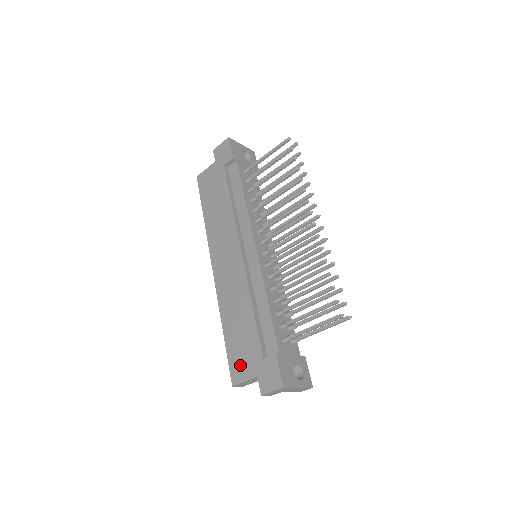
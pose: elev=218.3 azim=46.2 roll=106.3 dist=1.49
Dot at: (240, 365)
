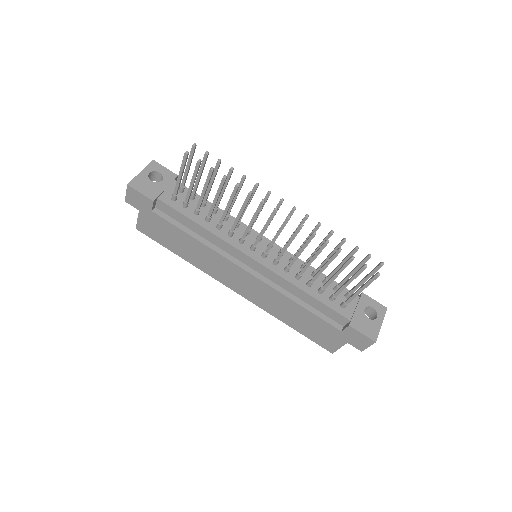
Dot at: (326, 341)
